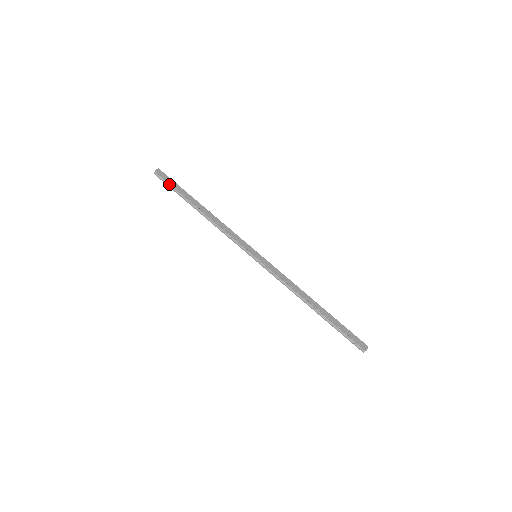
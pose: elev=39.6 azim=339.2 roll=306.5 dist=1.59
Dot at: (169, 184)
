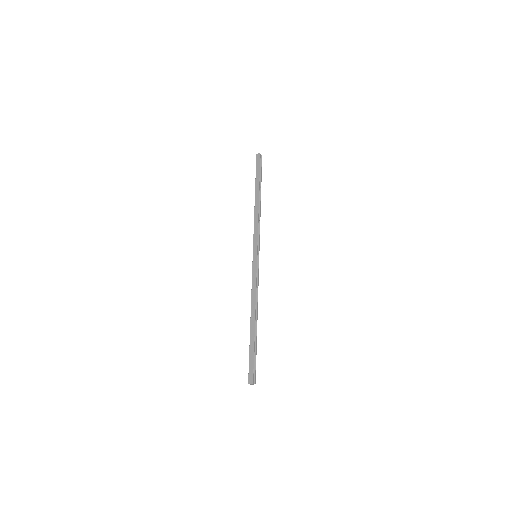
Dot at: (258, 169)
